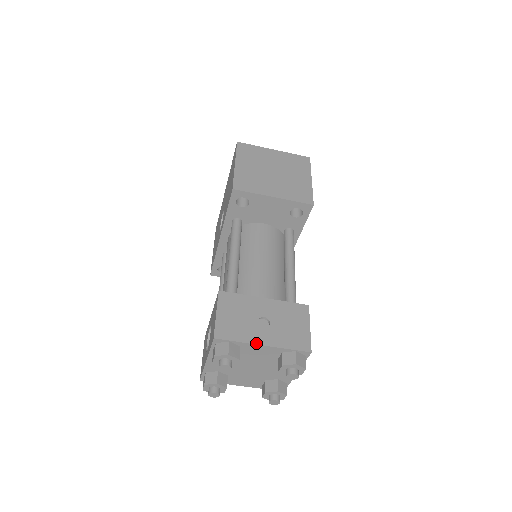
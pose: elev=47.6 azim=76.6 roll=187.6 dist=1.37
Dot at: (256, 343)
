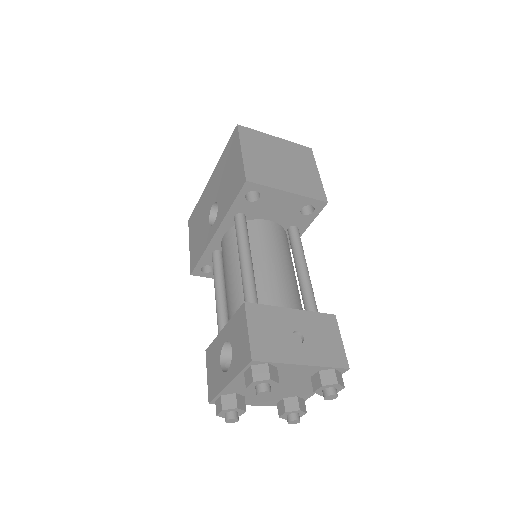
Dot at: (296, 363)
